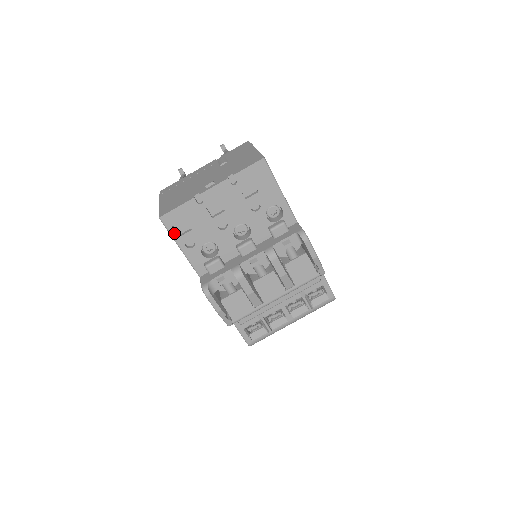
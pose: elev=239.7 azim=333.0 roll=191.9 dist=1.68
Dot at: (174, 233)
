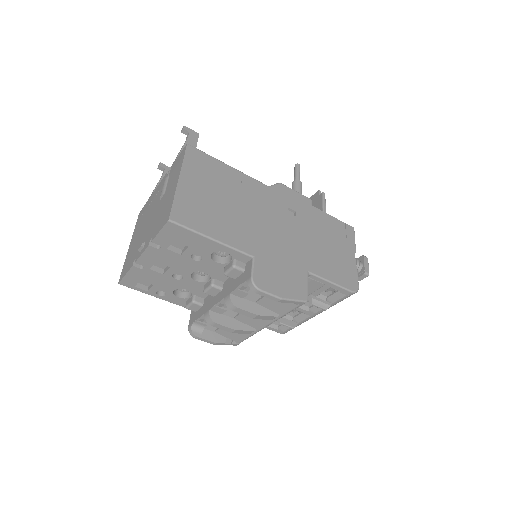
Dot at: (141, 290)
